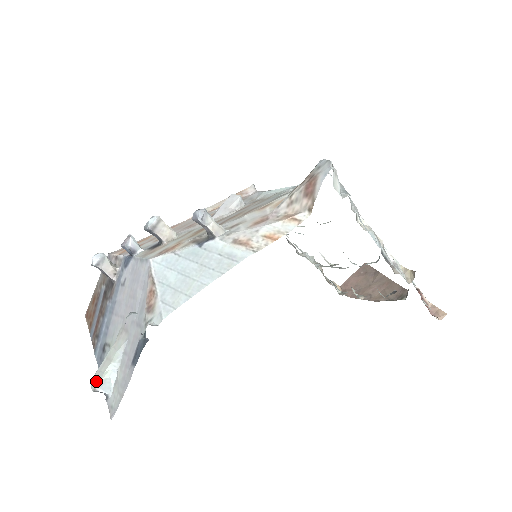
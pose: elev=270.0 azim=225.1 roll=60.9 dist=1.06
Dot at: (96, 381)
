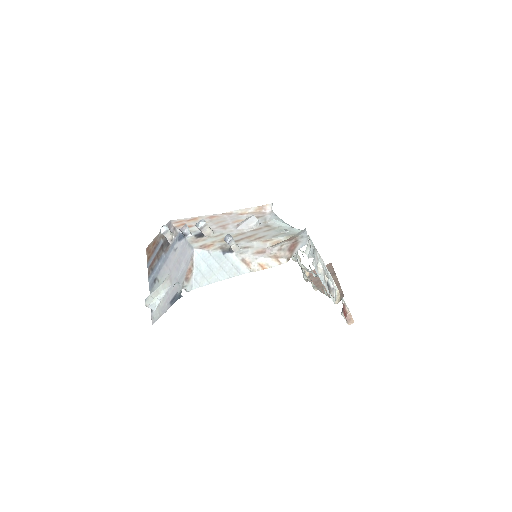
Dot at: (148, 301)
